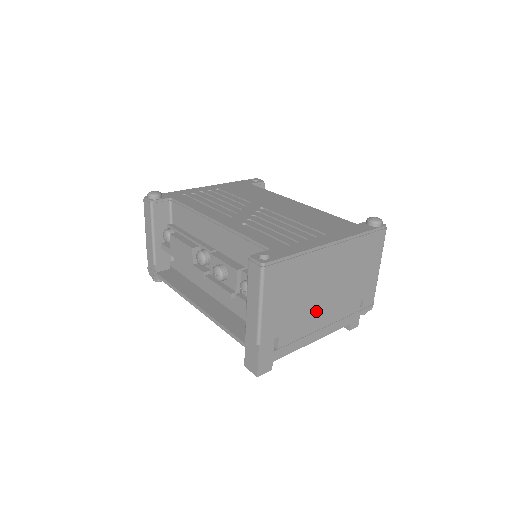
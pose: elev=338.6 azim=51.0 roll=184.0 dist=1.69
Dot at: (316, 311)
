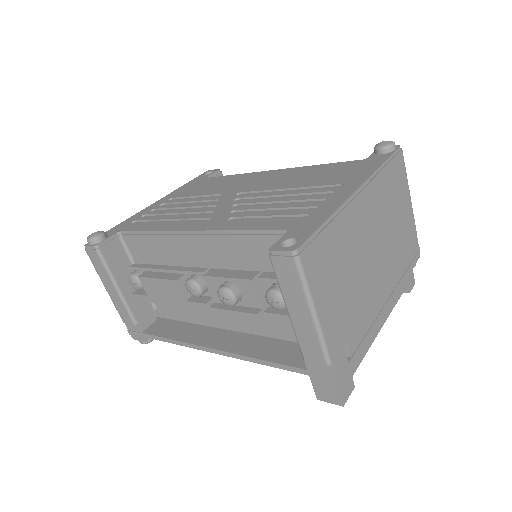
Dot at: (372, 286)
